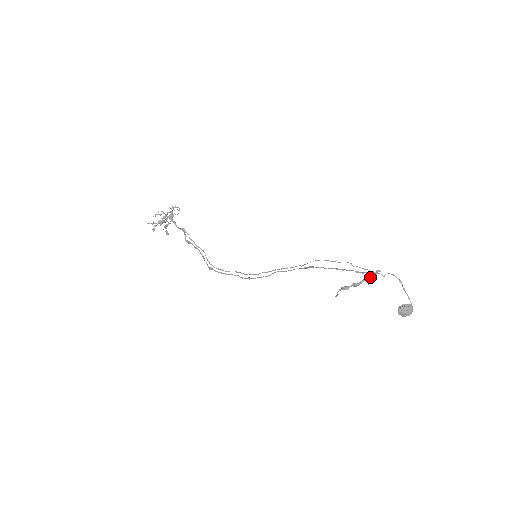
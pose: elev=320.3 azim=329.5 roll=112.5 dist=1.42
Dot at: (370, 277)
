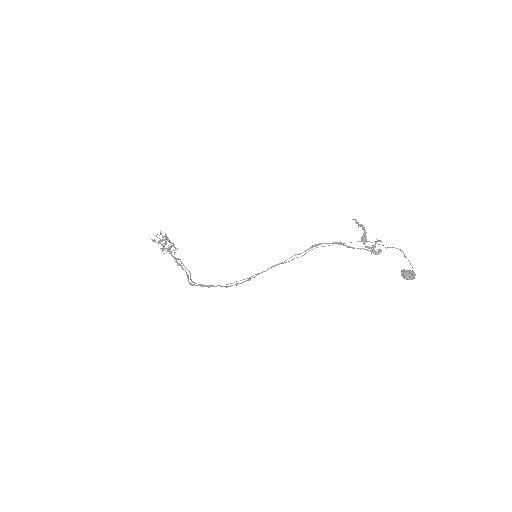
Dot at: (373, 252)
